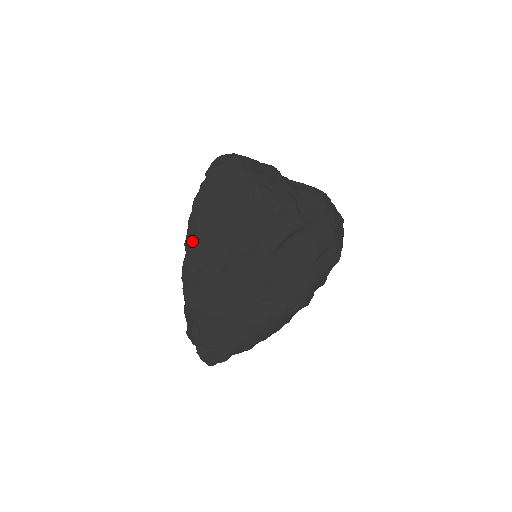
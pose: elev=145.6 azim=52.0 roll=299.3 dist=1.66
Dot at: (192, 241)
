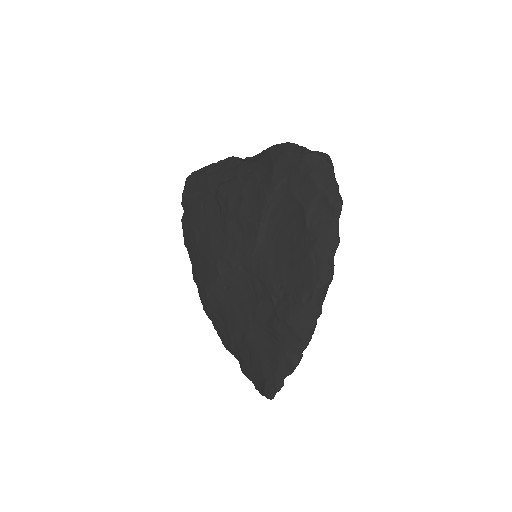
Dot at: (195, 275)
